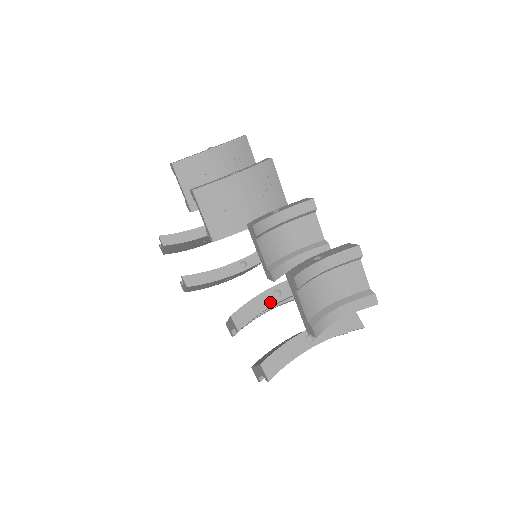
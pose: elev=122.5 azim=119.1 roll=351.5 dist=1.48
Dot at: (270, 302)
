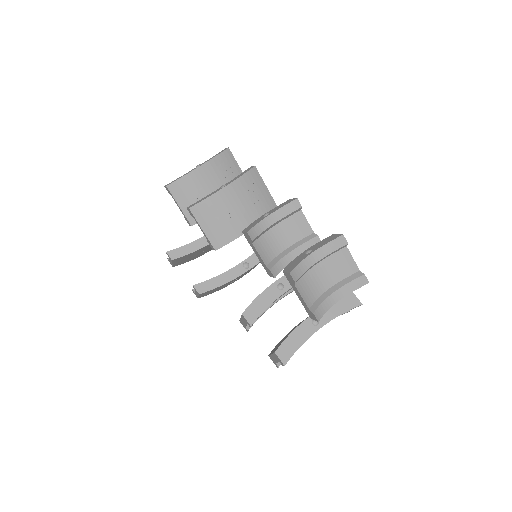
Dot at: (275, 295)
